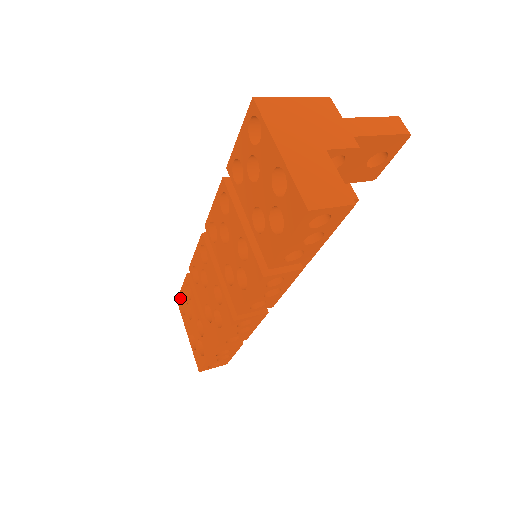
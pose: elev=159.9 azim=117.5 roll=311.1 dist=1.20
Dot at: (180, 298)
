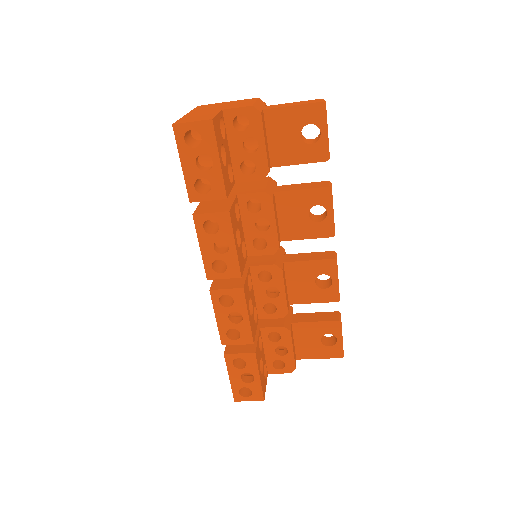
Dot at: occluded
